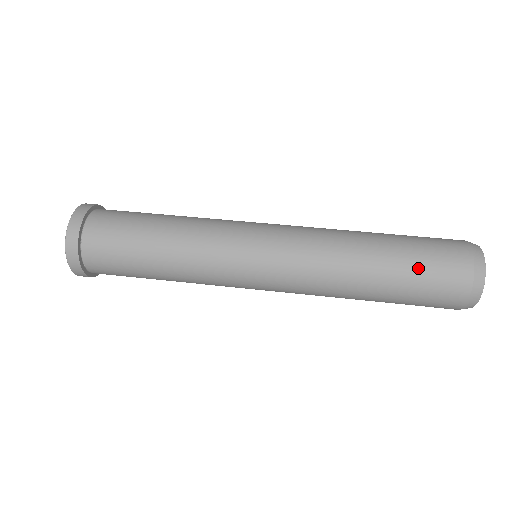
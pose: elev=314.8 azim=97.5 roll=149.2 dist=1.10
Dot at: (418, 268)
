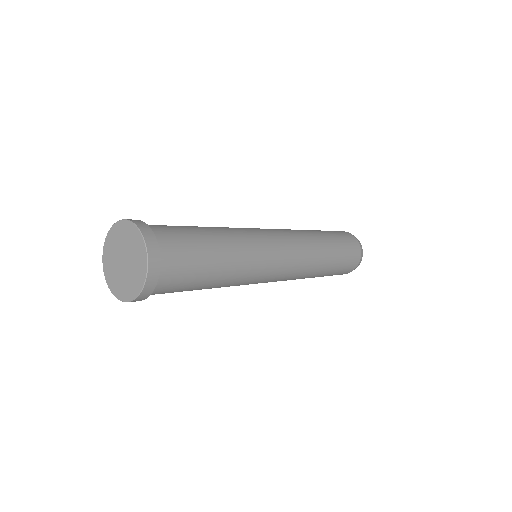
Dot at: (337, 236)
